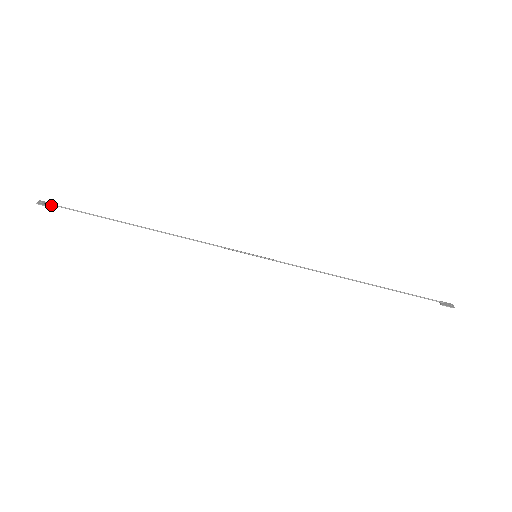
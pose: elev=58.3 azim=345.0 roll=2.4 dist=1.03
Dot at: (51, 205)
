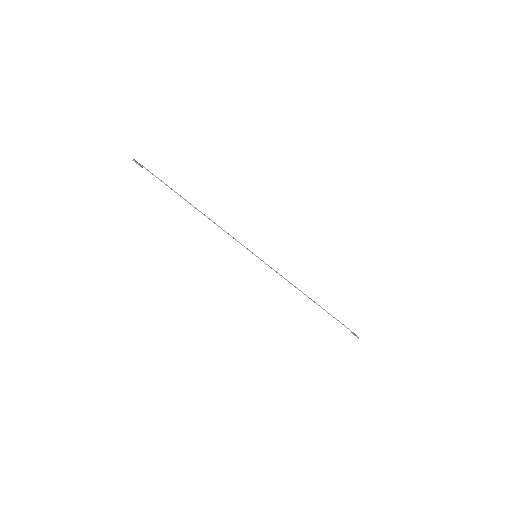
Dot at: (141, 165)
